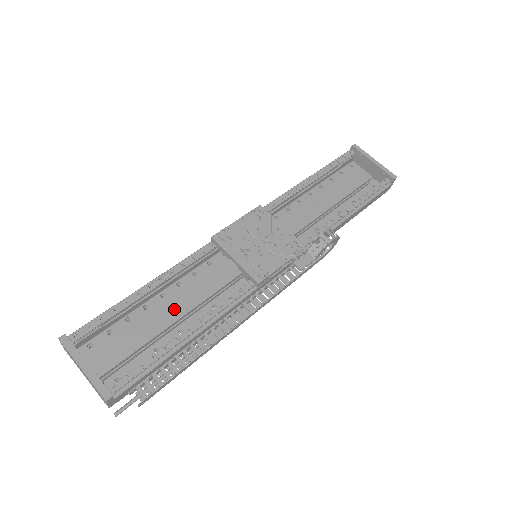
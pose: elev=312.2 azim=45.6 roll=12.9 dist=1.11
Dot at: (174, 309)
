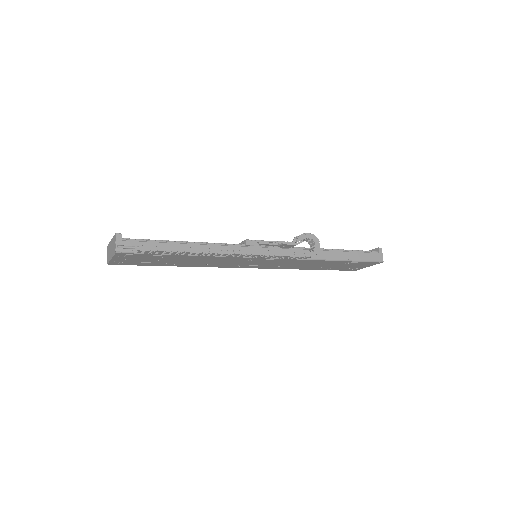
Dot at: occluded
